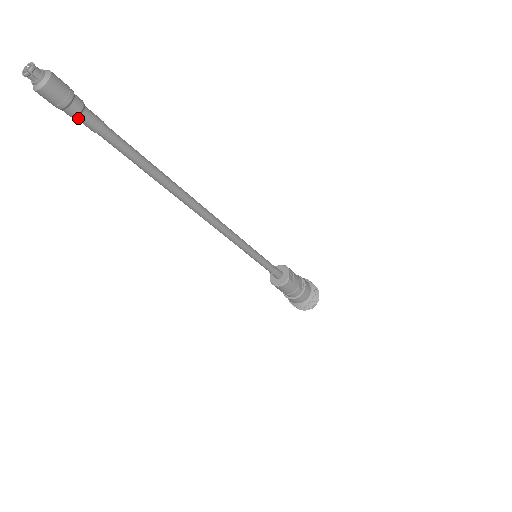
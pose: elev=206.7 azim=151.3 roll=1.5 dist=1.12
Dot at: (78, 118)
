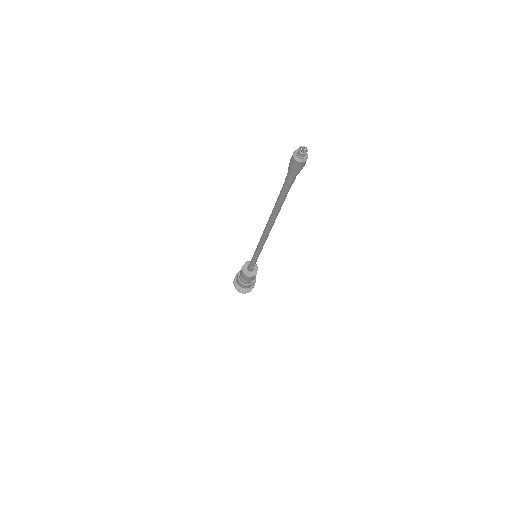
Dot at: (291, 175)
